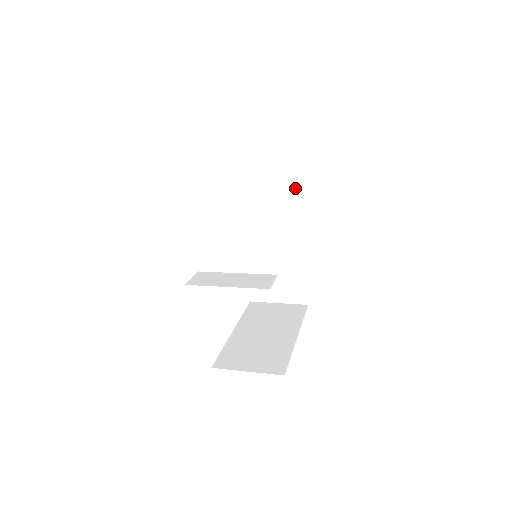
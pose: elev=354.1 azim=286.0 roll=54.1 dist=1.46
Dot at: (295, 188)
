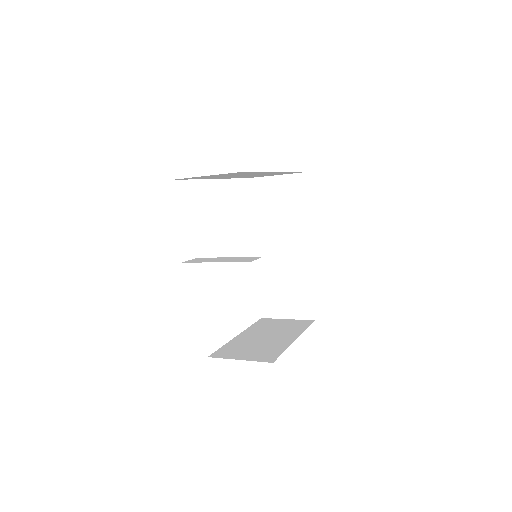
Dot at: (300, 204)
